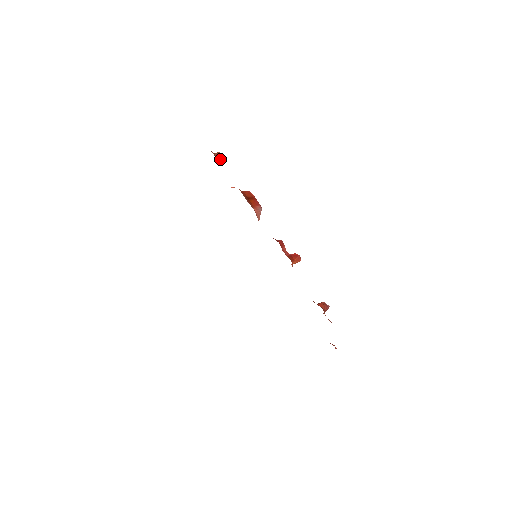
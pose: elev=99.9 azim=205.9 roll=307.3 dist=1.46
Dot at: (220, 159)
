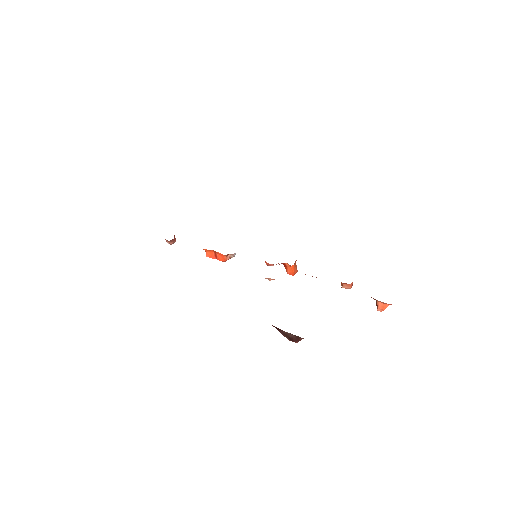
Dot at: (174, 236)
